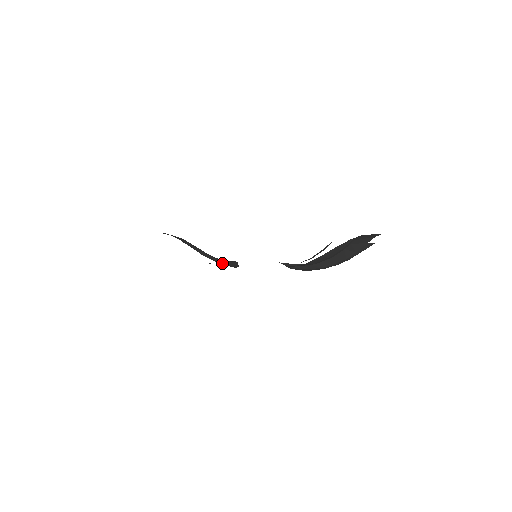
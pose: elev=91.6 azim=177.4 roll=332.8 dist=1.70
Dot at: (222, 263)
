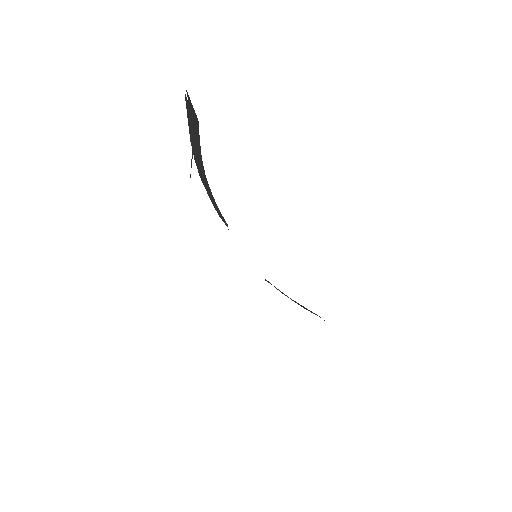
Dot at: (204, 182)
